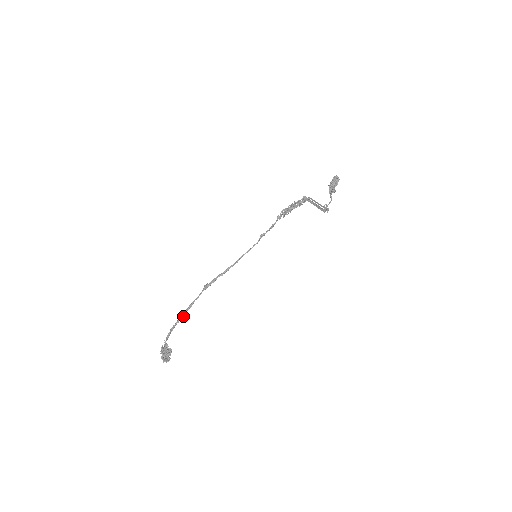
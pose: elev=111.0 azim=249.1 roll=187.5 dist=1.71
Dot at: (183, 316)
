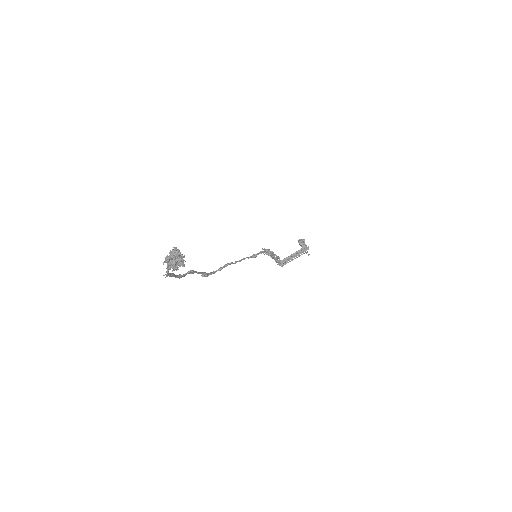
Dot at: (183, 275)
